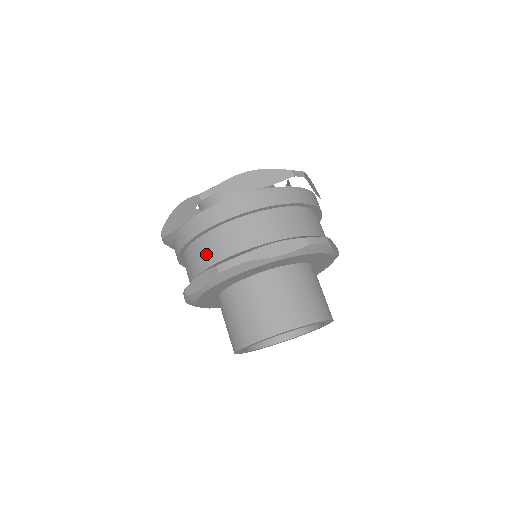
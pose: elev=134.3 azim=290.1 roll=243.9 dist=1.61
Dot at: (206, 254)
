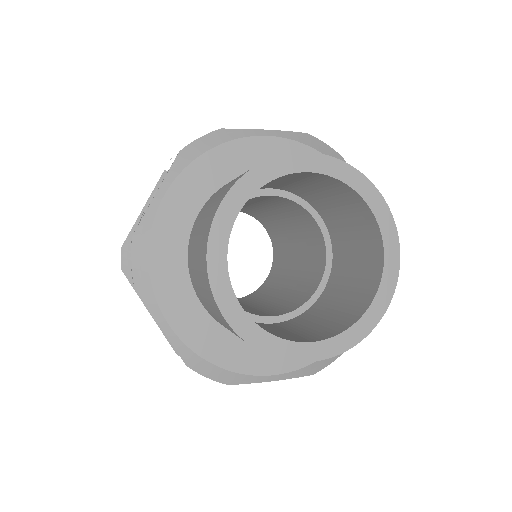
Dot at: occluded
